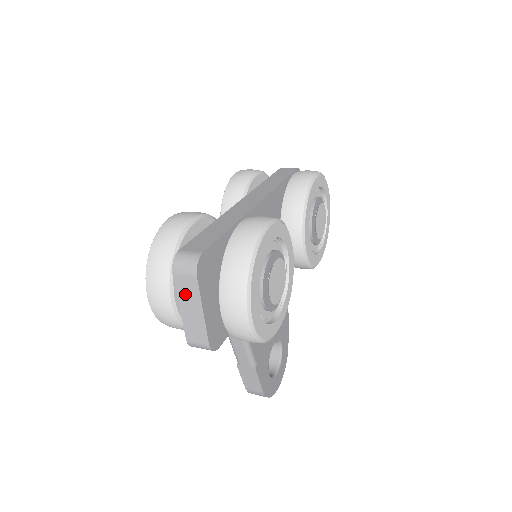
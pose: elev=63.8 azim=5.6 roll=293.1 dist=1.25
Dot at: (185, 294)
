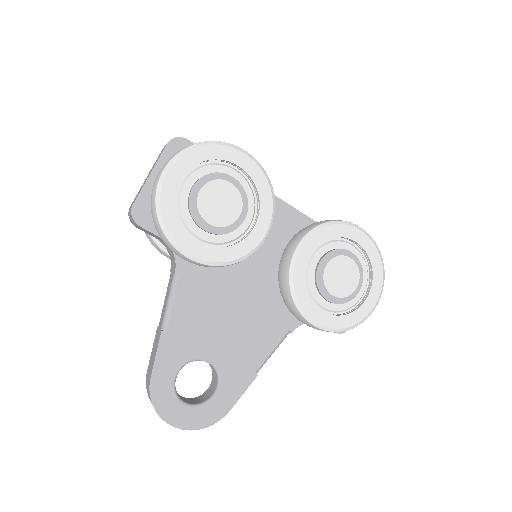
Dot at: occluded
